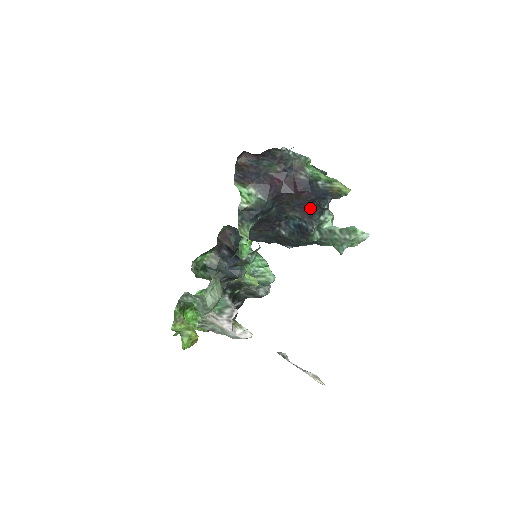
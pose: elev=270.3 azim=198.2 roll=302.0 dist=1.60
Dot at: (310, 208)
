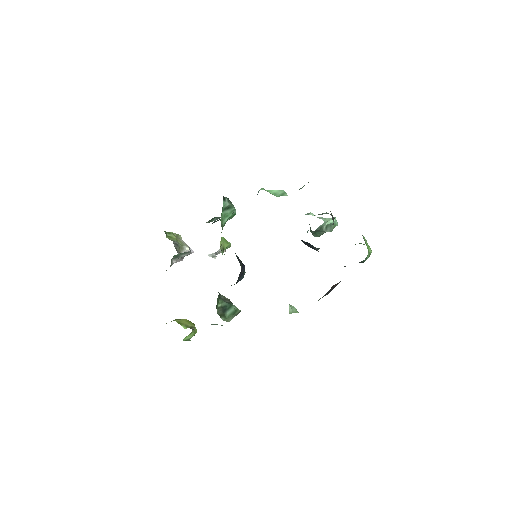
Dot at: occluded
